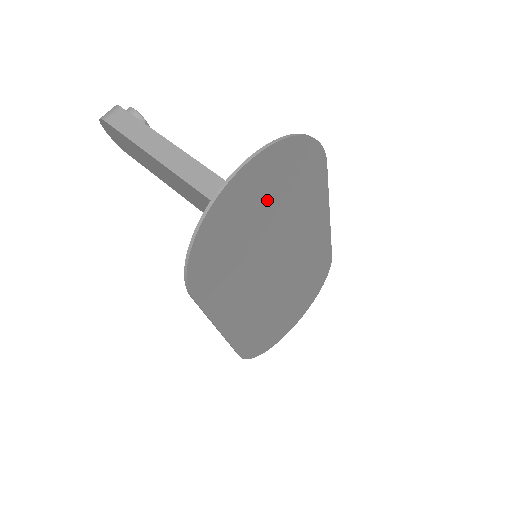
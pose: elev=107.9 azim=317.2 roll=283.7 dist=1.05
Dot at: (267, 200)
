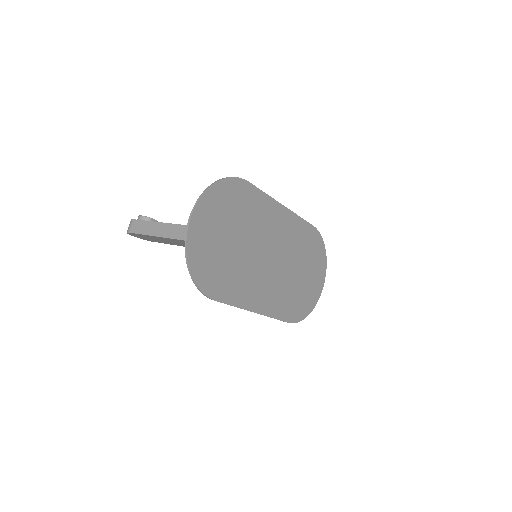
Dot at: (222, 226)
